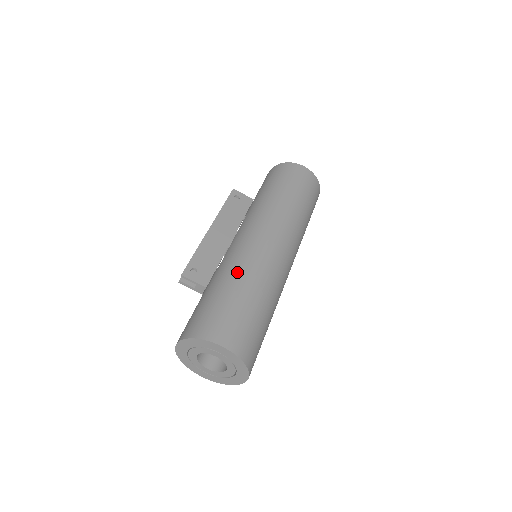
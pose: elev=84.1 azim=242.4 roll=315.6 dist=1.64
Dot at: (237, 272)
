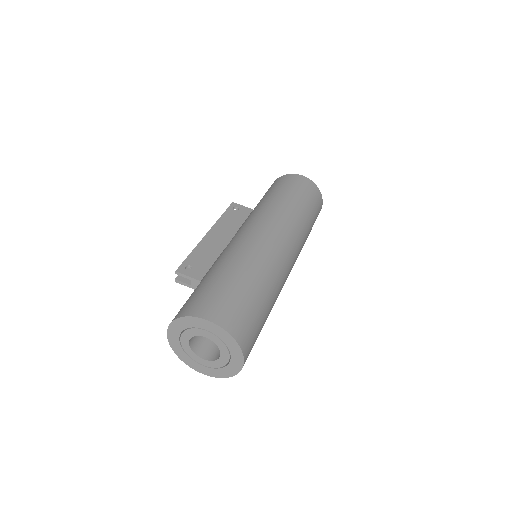
Dot at: (229, 260)
